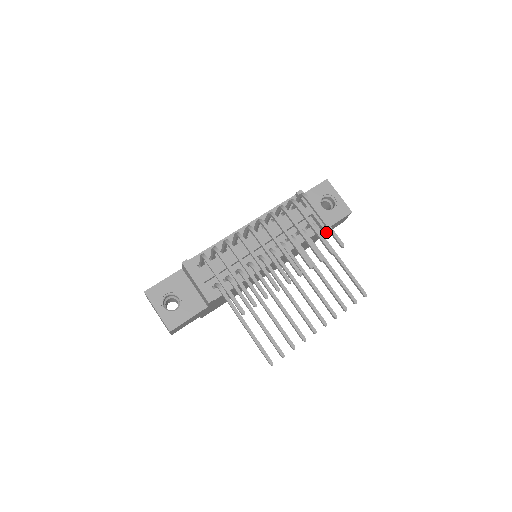
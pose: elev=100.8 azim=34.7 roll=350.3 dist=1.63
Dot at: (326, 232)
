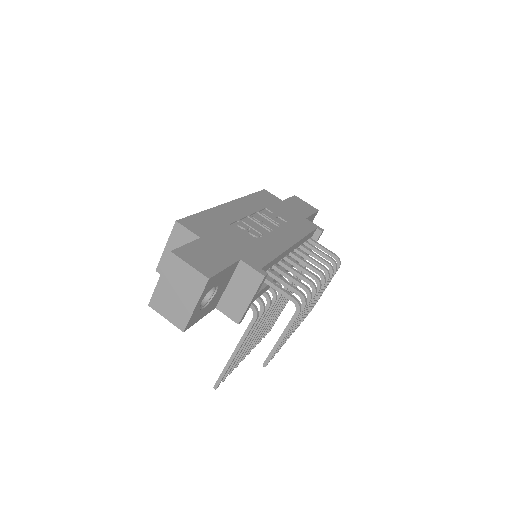
Dot at: occluded
